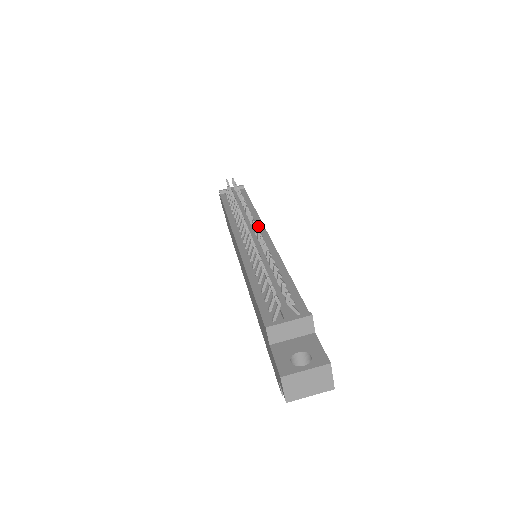
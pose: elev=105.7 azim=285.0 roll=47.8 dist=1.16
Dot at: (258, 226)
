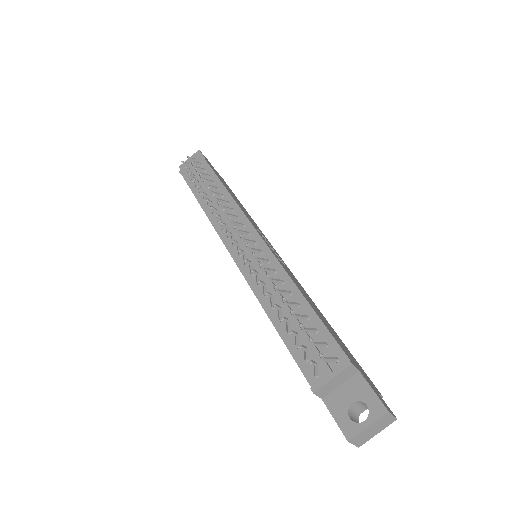
Dot at: (244, 224)
